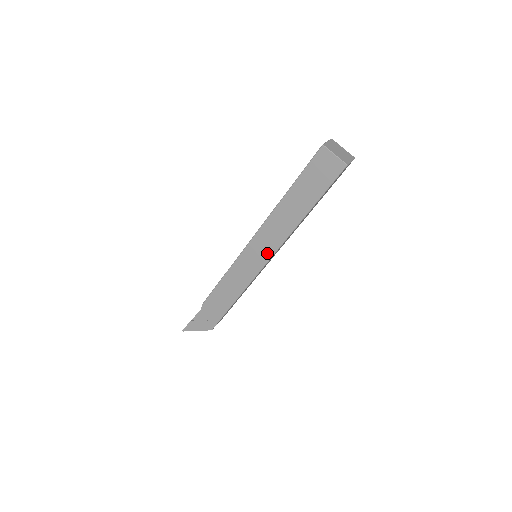
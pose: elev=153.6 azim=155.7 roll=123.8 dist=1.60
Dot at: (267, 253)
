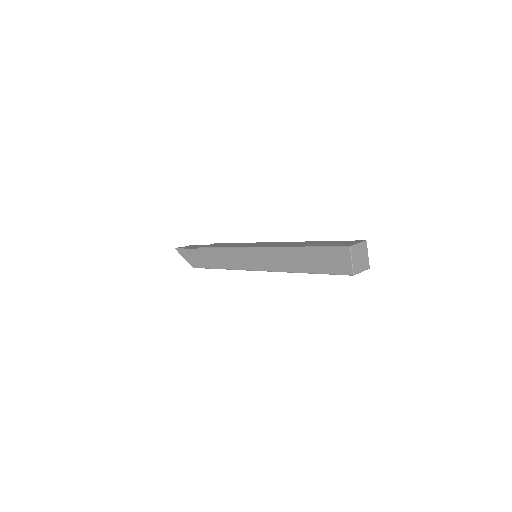
Dot at: (261, 266)
